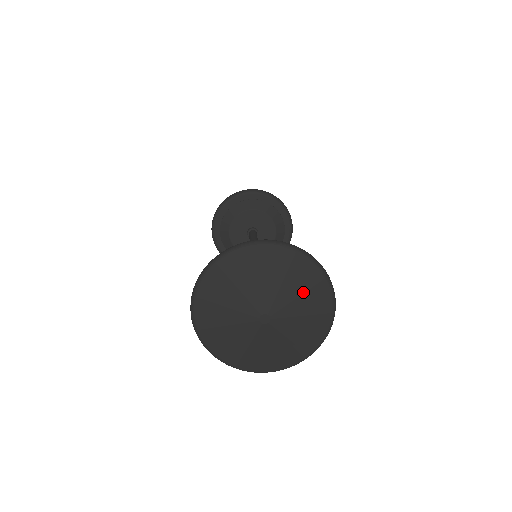
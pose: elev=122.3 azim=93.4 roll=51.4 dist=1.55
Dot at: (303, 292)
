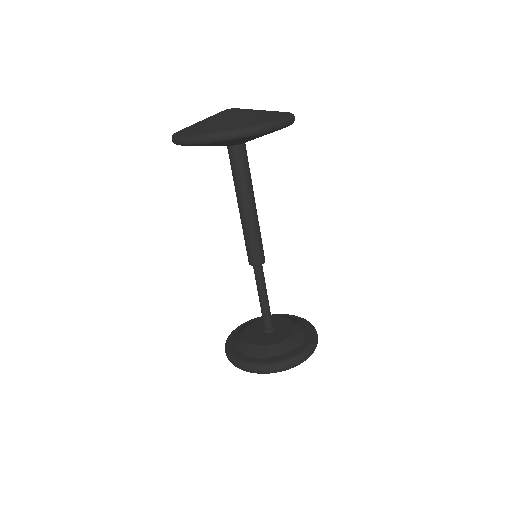
Dot at: occluded
